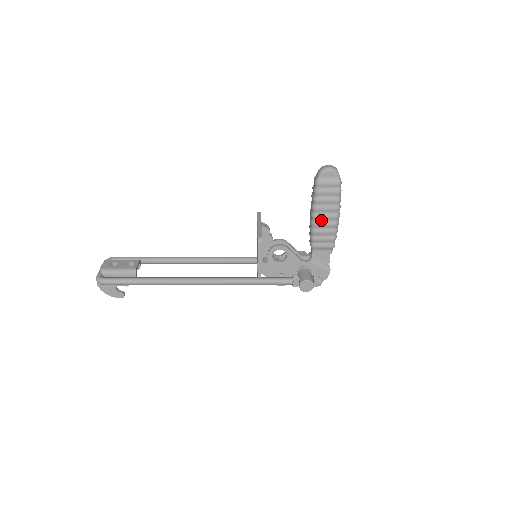
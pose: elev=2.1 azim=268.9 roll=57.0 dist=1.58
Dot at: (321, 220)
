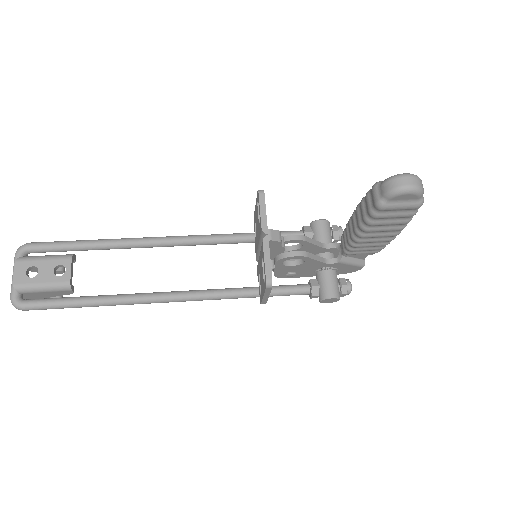
Dot at: (370, 237)
